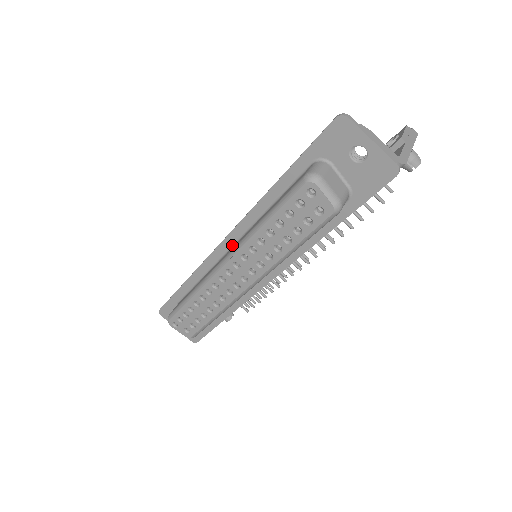
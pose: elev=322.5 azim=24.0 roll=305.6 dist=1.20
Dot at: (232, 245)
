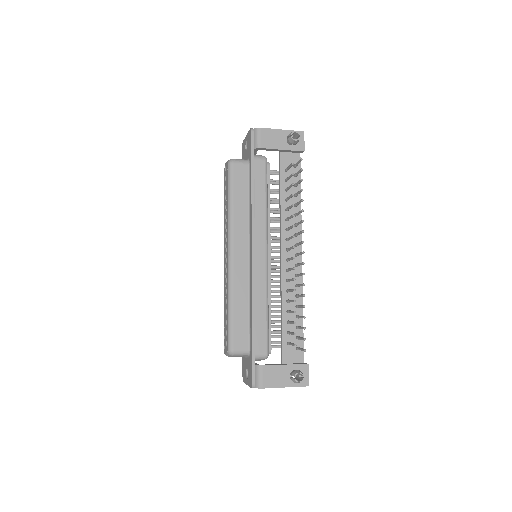
Dot at: occluded
